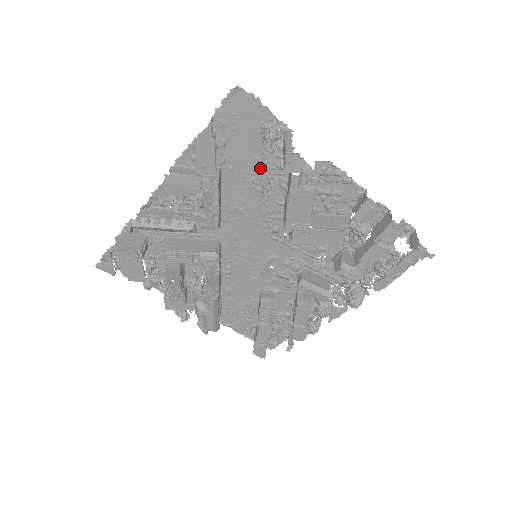
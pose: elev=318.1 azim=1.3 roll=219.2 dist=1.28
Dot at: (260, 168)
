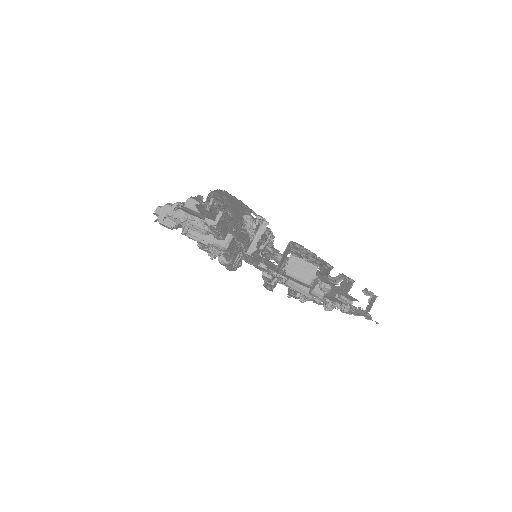
Dot at: occluded
